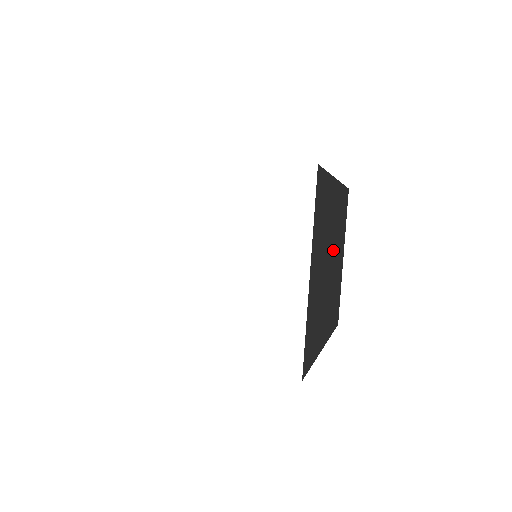
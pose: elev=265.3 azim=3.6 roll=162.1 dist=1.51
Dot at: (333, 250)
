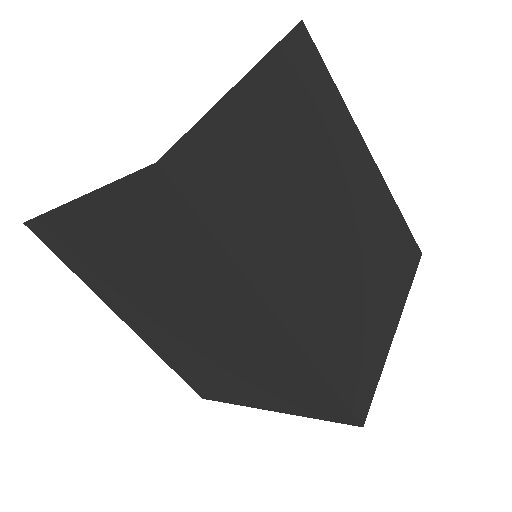
Dot at: (348, 225)
